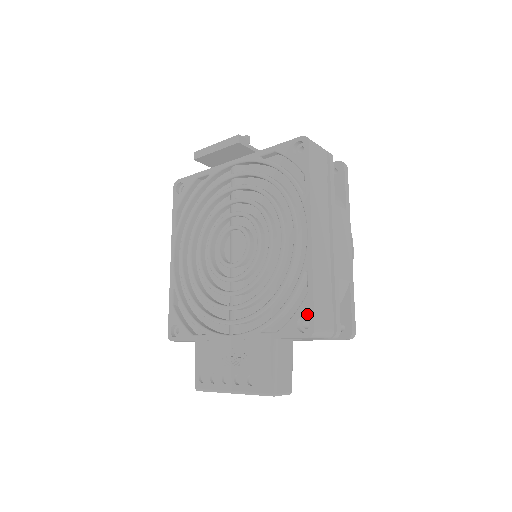
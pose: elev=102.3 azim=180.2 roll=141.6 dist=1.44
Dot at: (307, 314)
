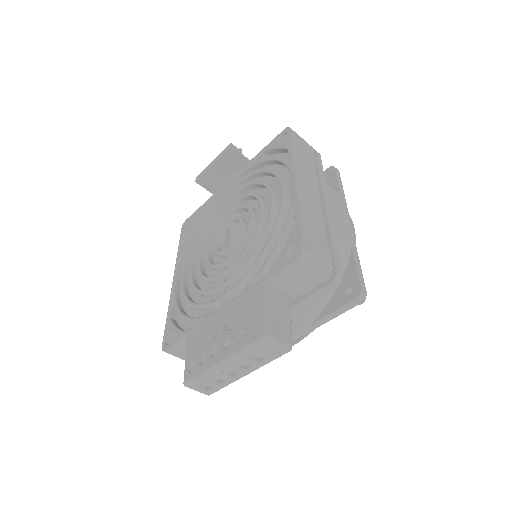
Dot at: (295, 240)
